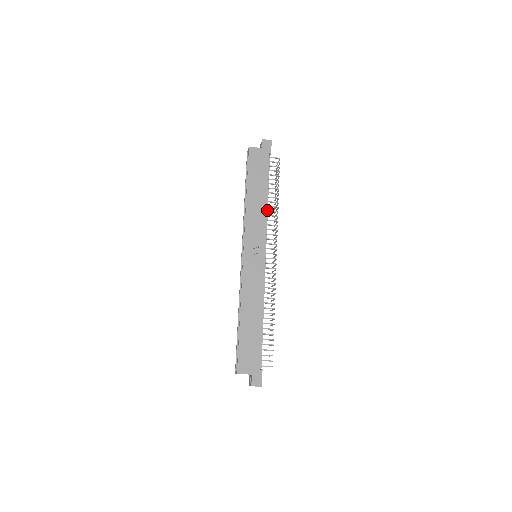
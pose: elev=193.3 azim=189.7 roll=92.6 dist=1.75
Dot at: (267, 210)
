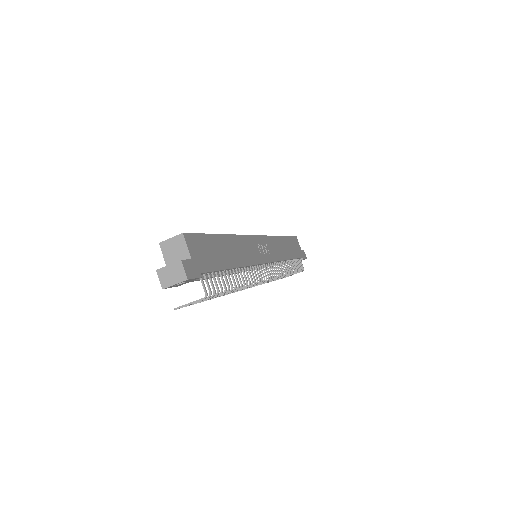
Dot at: (284, 261)
